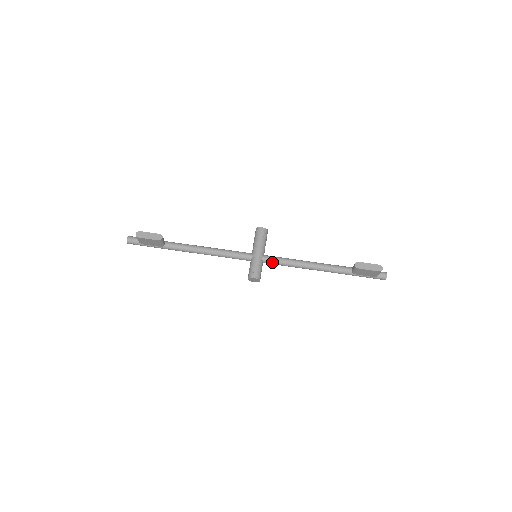
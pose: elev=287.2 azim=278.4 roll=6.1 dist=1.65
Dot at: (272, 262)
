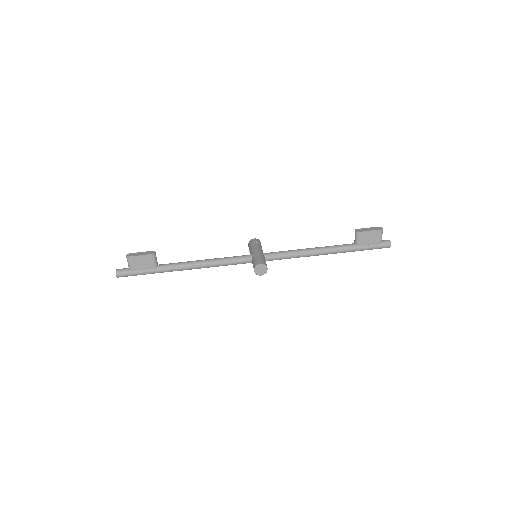
Dot at: (274, 255)
